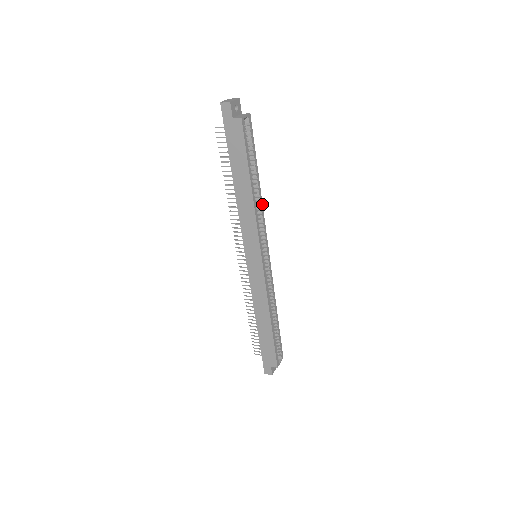
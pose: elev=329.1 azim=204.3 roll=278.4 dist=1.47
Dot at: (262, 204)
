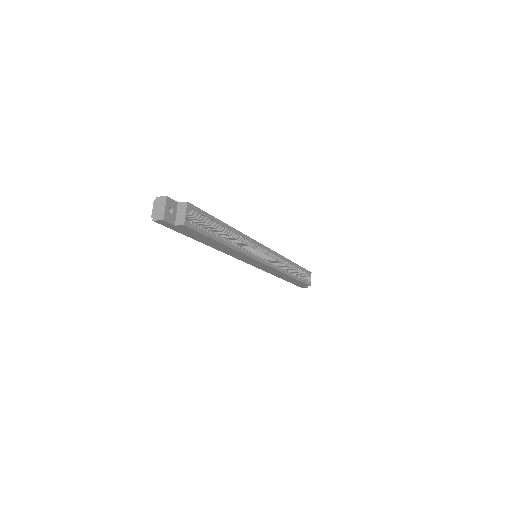
Dot at: (241, 233)
